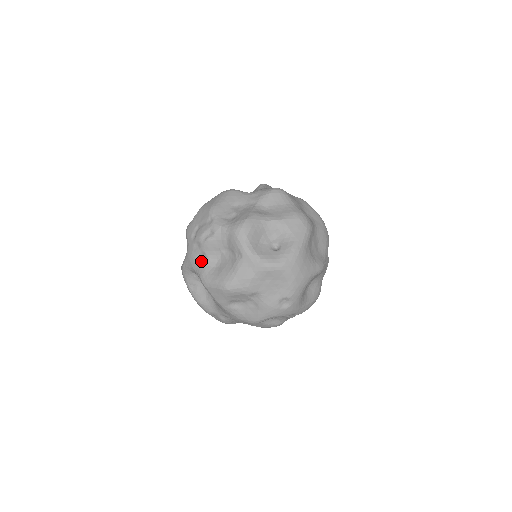
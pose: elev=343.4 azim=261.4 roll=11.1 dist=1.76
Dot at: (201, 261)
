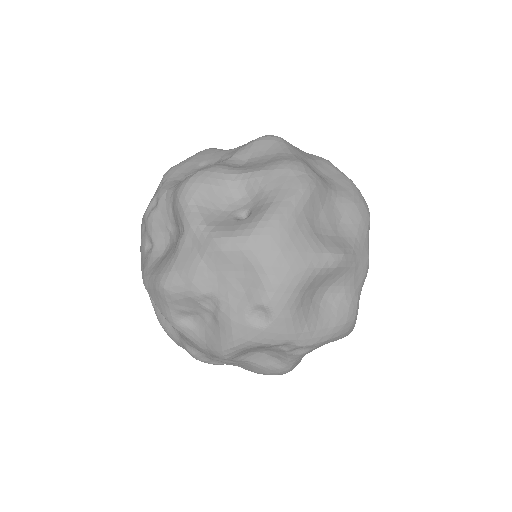
Dot at: (148, 251)
